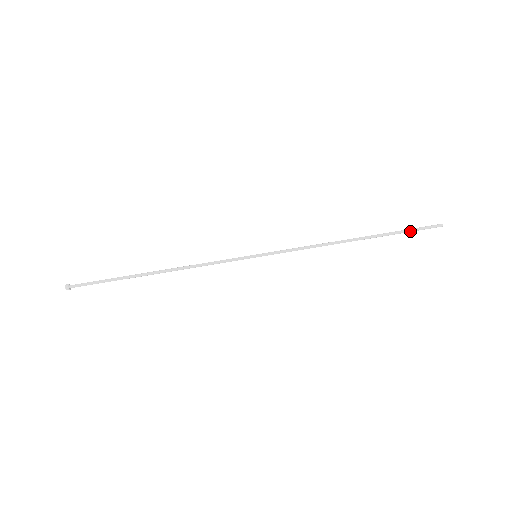
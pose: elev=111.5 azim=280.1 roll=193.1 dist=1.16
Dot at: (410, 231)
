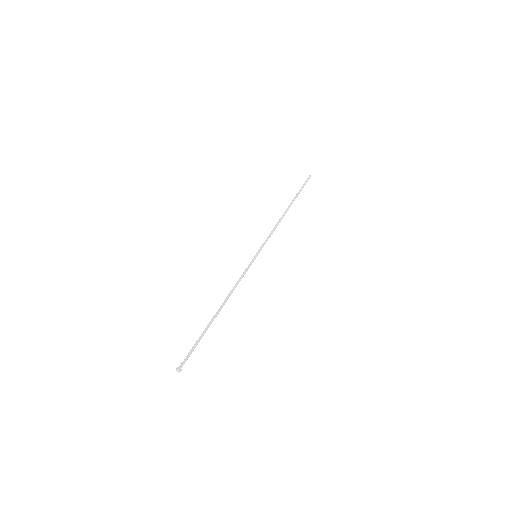
Dot at: (302, 188)
